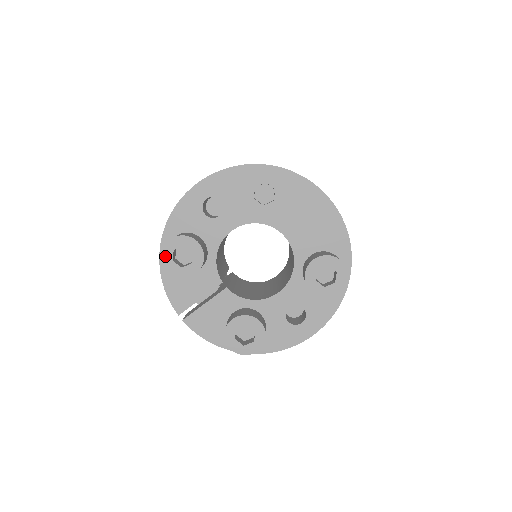
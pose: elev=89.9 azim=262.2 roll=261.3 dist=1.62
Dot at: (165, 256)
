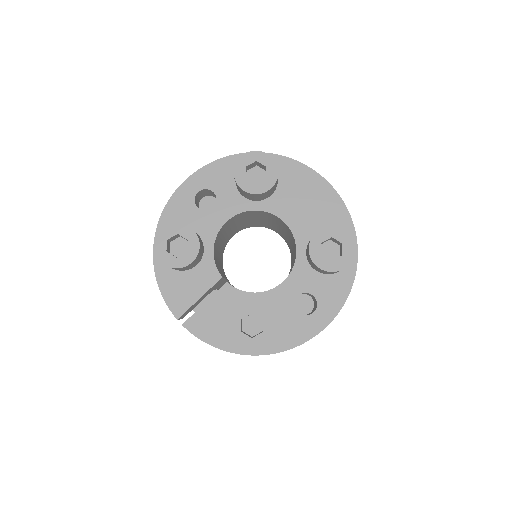
Dot at: (158, 247)
